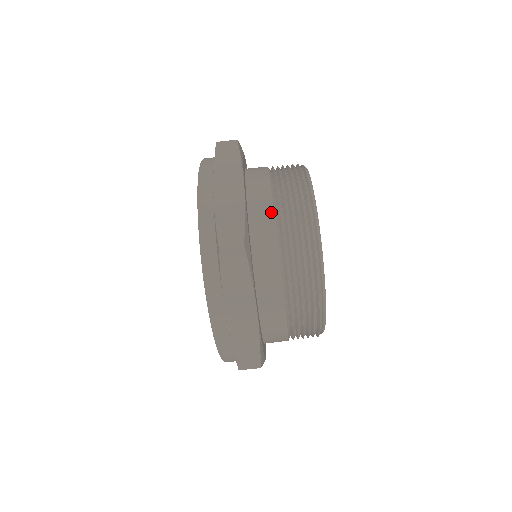
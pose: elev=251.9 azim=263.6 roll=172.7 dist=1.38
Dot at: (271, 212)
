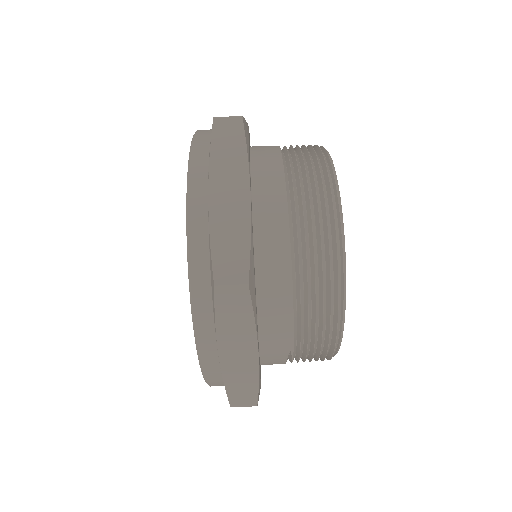
Dot at: (276, 146)
